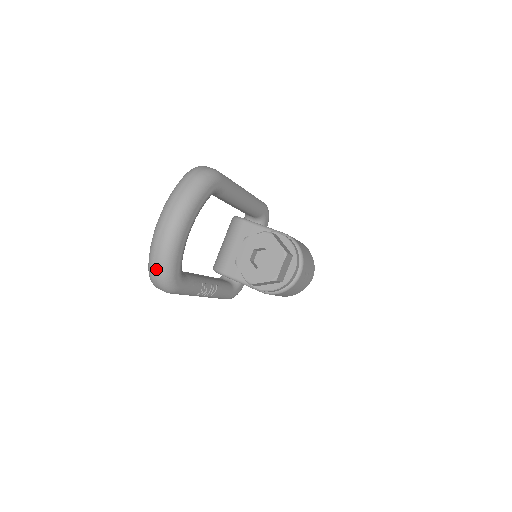
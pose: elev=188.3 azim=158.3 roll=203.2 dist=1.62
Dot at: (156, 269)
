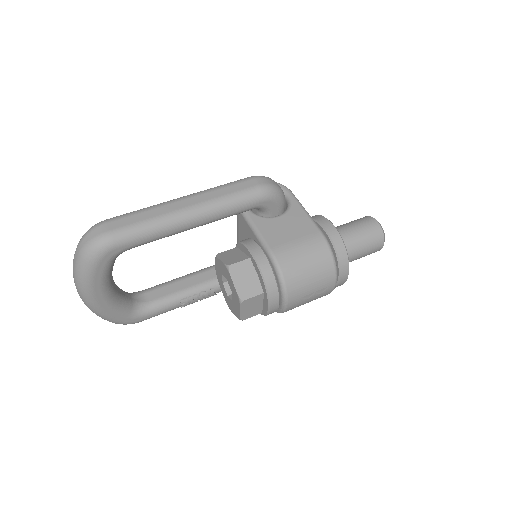
Dot at: occluded
